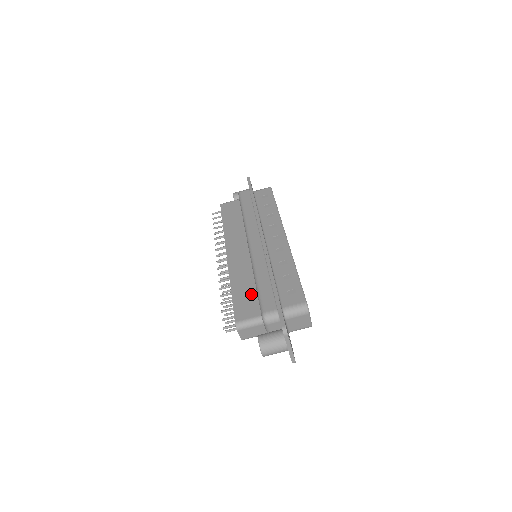
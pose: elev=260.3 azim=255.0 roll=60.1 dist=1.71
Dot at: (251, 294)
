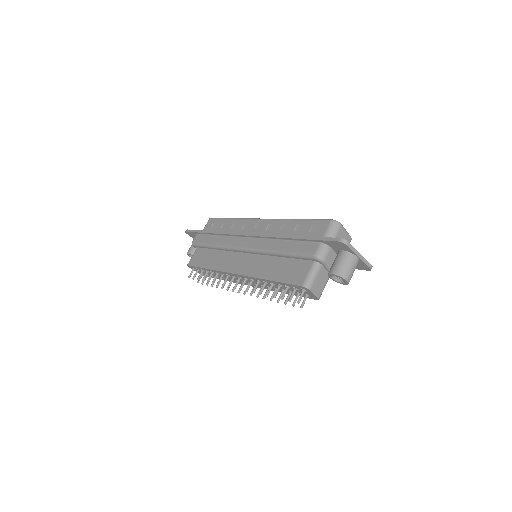
Dot at: (288, 264)
